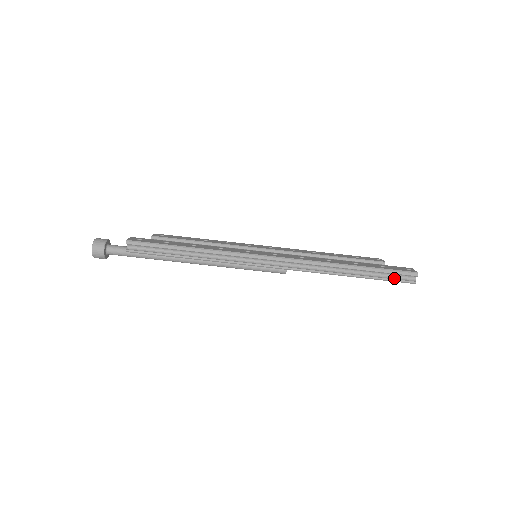
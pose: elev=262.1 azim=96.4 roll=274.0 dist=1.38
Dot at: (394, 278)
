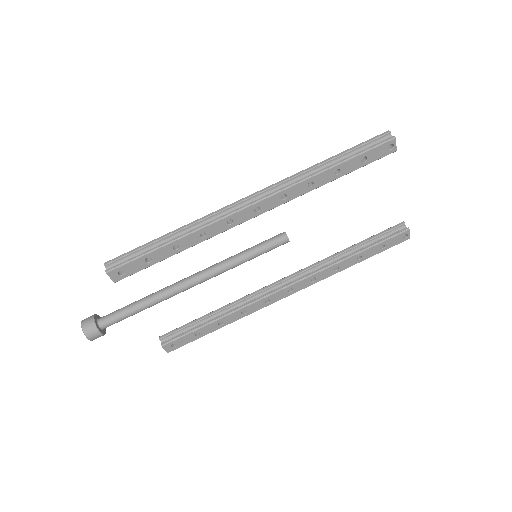
Dot at: (372, 147)
